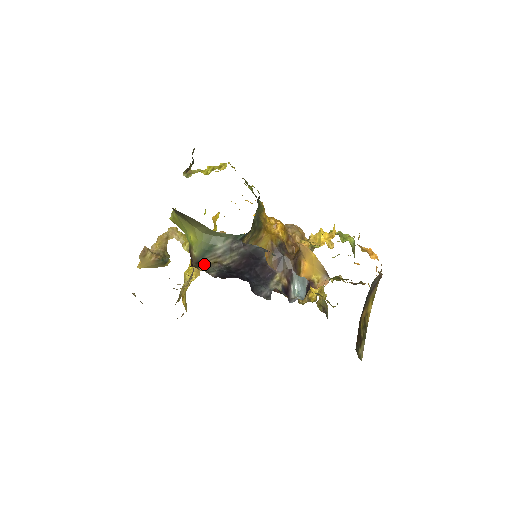
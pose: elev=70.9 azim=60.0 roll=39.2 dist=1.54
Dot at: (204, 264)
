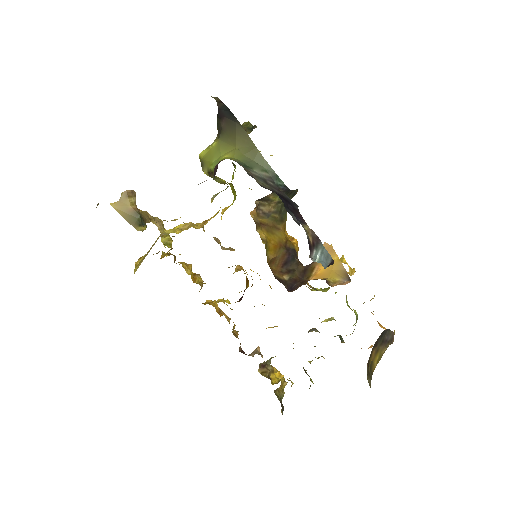
Dot at: occluded
